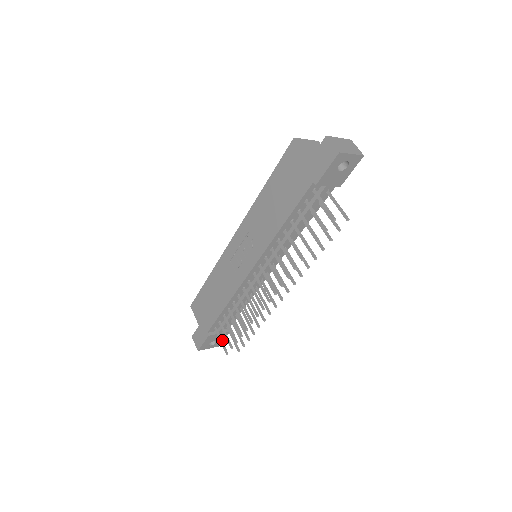
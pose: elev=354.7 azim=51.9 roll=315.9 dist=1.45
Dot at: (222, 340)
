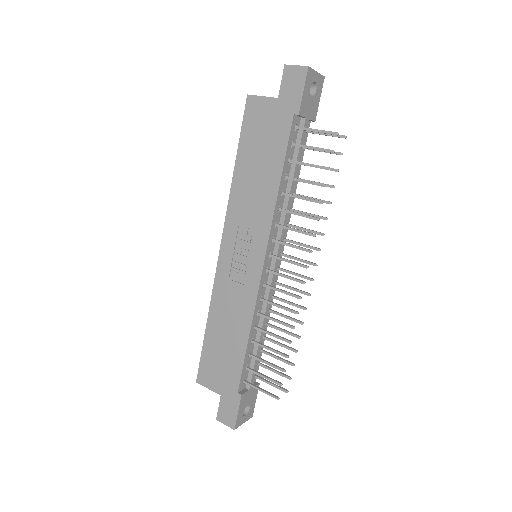
Dot at: (254, 403)
